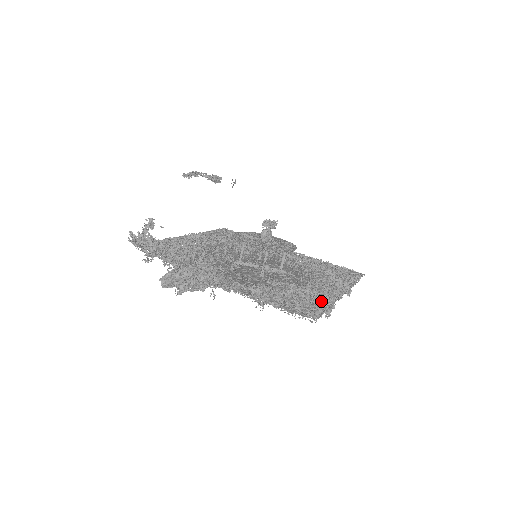
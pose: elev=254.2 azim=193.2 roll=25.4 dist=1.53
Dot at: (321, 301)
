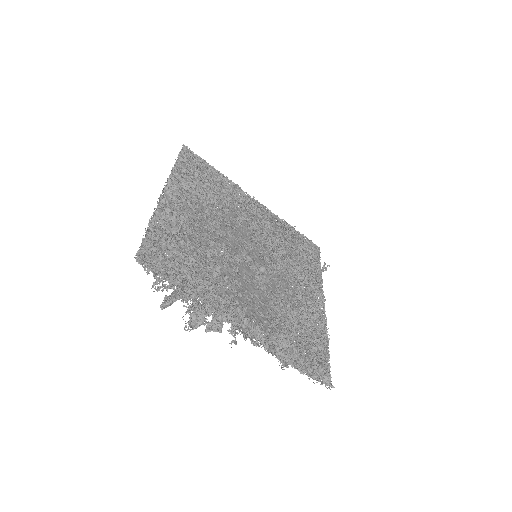
Dot at: (321, 340)
